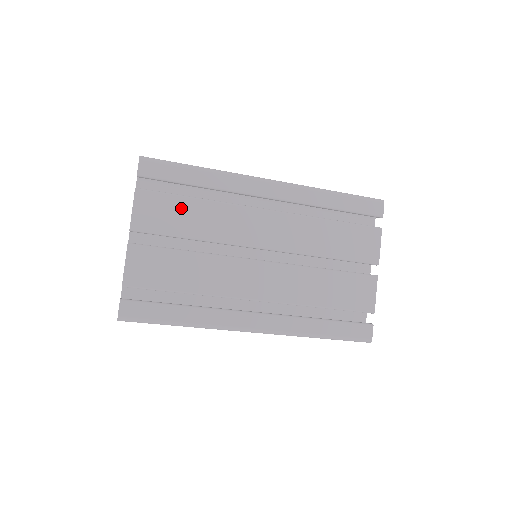
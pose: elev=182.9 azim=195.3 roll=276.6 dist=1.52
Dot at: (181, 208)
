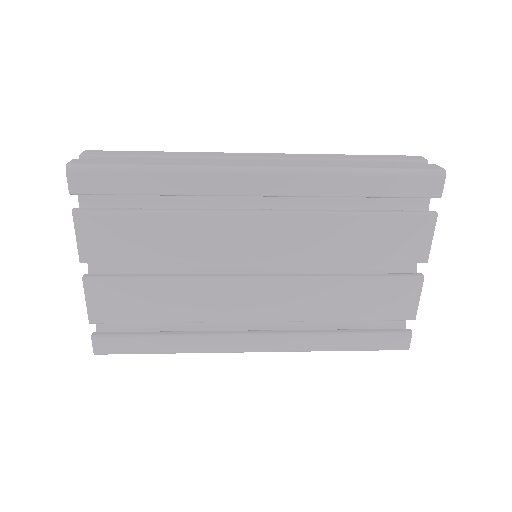
Dot at: (139, 228)
